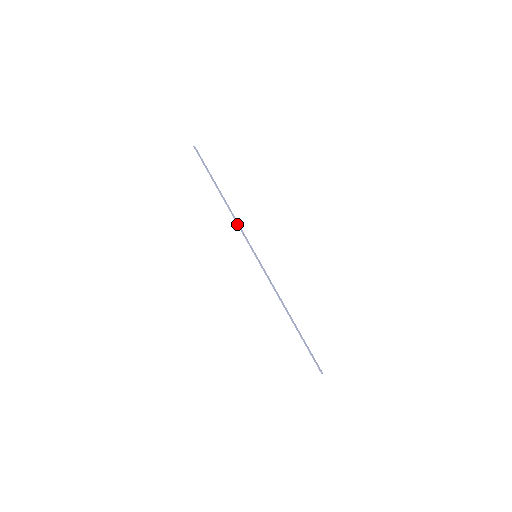
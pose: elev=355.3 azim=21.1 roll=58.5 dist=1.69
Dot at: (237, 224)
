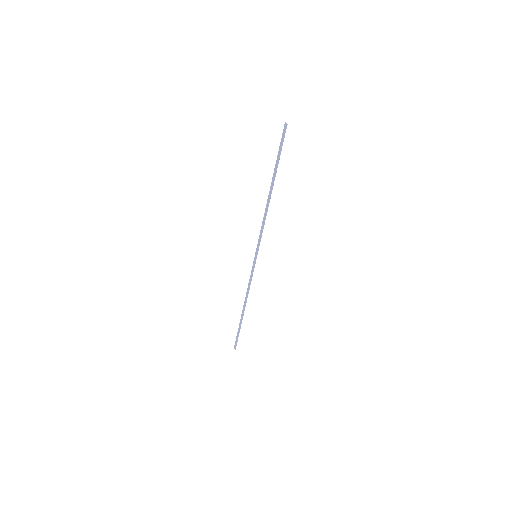
Dot at: (264, 224)
